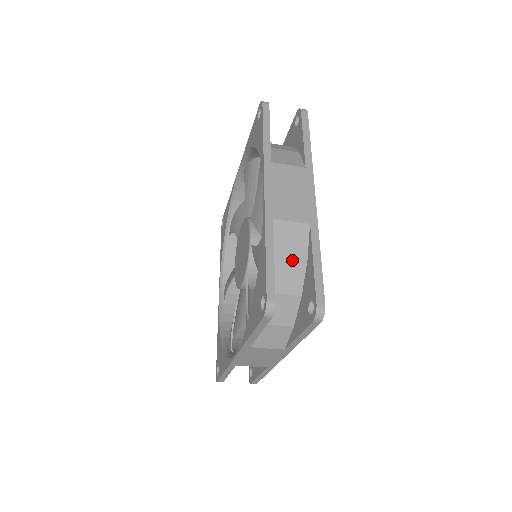
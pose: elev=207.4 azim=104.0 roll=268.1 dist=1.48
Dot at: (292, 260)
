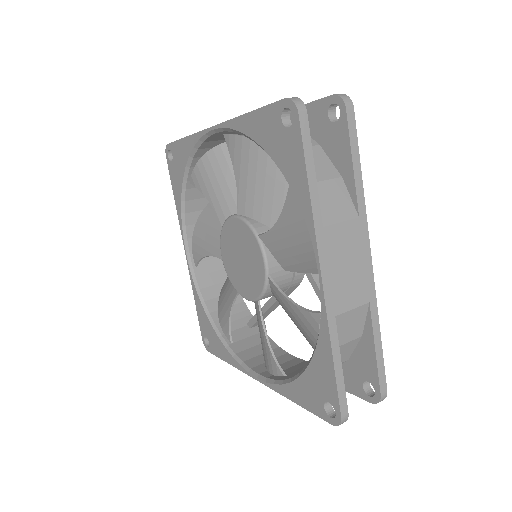
Dot at: (348, 343)
